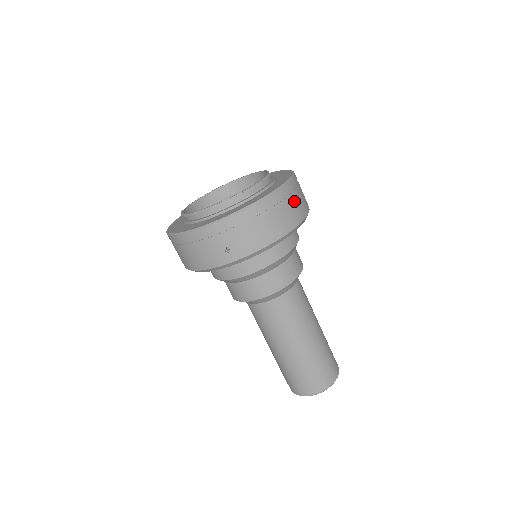
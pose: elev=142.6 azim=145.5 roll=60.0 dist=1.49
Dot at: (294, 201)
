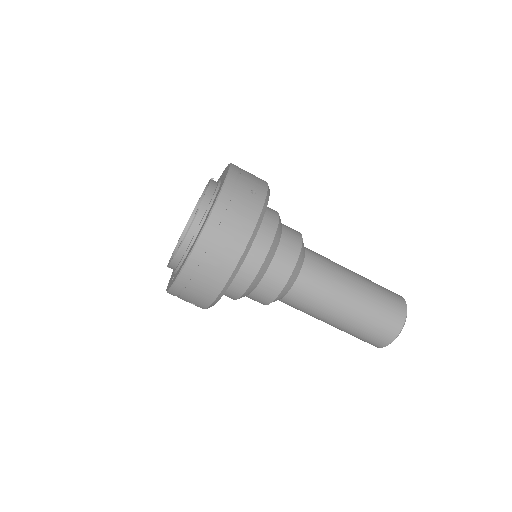
Dot at: occluded
